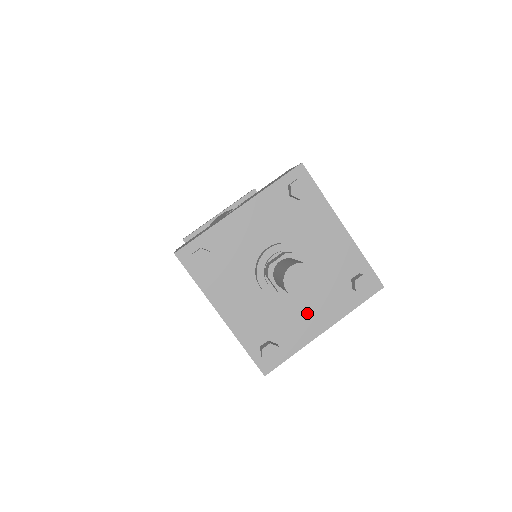
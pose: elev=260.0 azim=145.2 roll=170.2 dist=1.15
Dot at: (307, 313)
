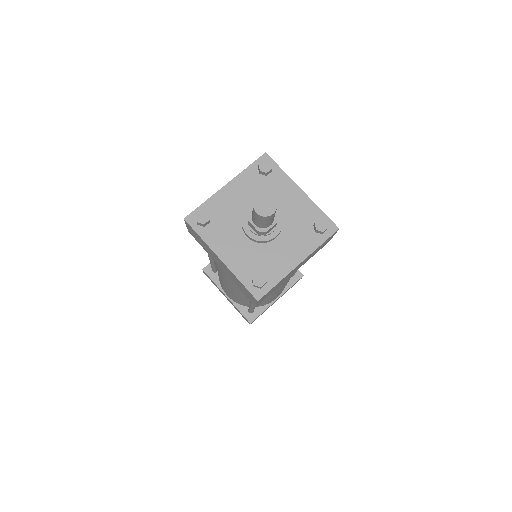
Dot at: (284, 252)
